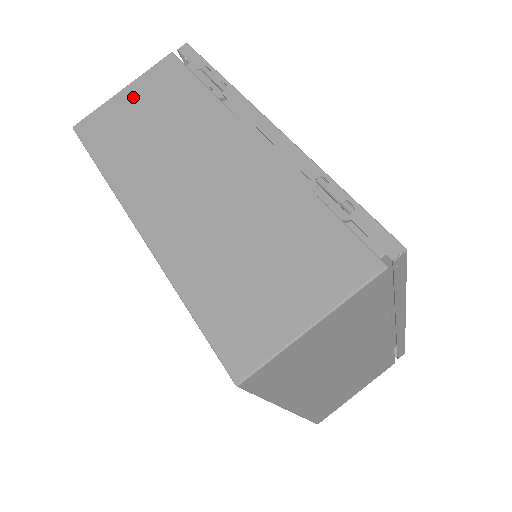
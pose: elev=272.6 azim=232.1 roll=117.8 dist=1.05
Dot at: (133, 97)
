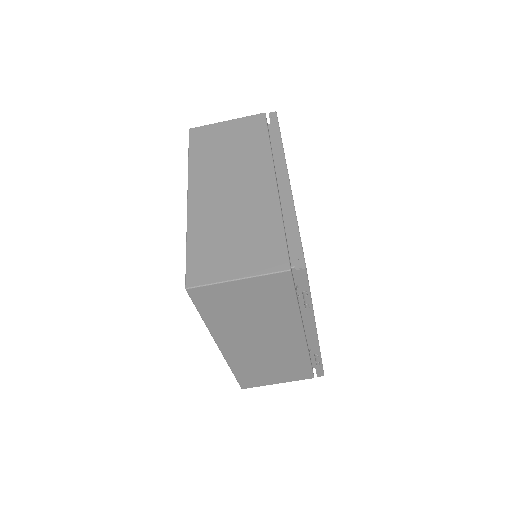
Dot at: (244, 289)
